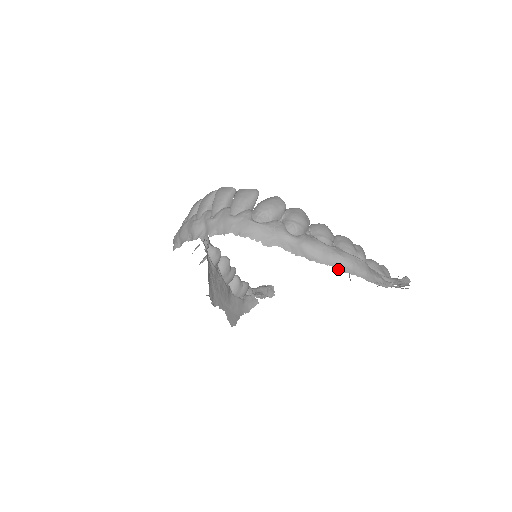
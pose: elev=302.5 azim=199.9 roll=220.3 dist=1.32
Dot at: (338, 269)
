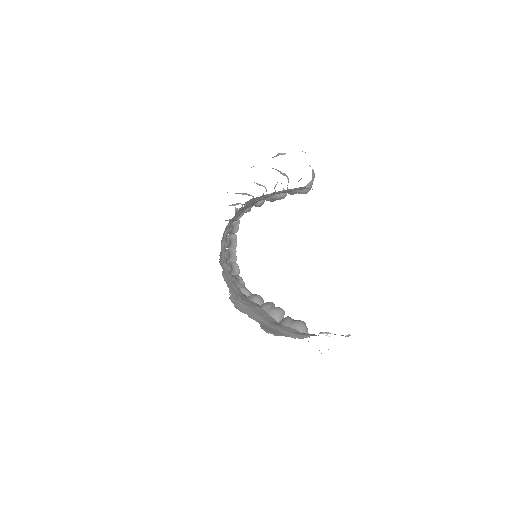
Dot at: occluded
